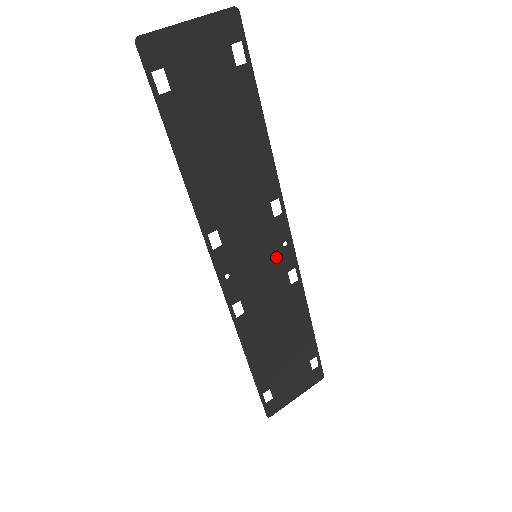
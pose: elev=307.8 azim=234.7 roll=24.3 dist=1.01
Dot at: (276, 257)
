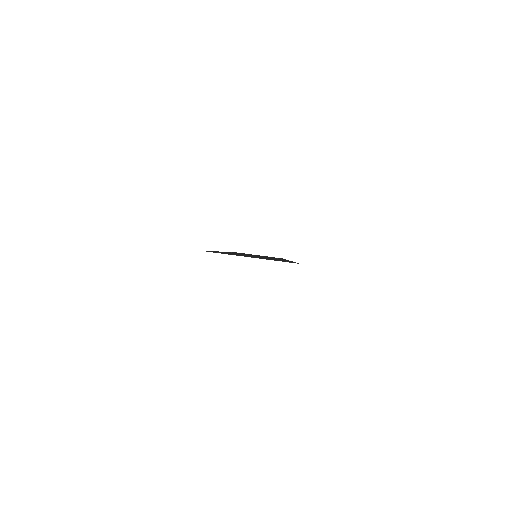
Dot at: occluded
